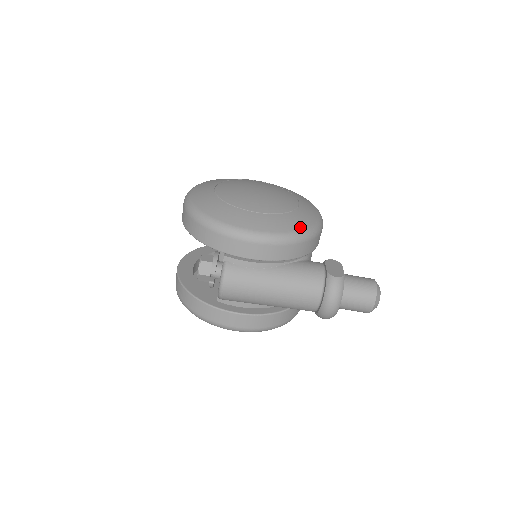
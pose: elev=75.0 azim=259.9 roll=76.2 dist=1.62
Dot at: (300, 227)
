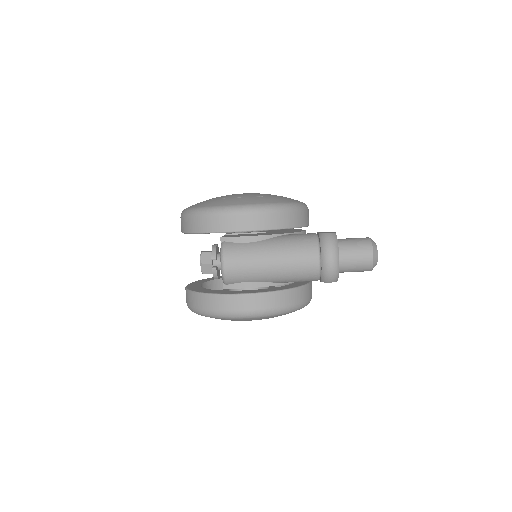
Dot at: (284, 201)
